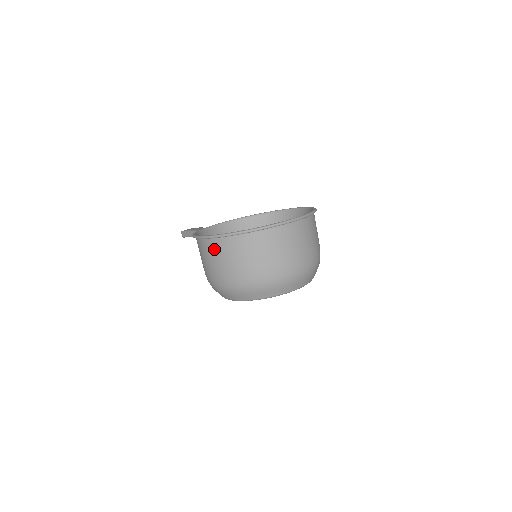
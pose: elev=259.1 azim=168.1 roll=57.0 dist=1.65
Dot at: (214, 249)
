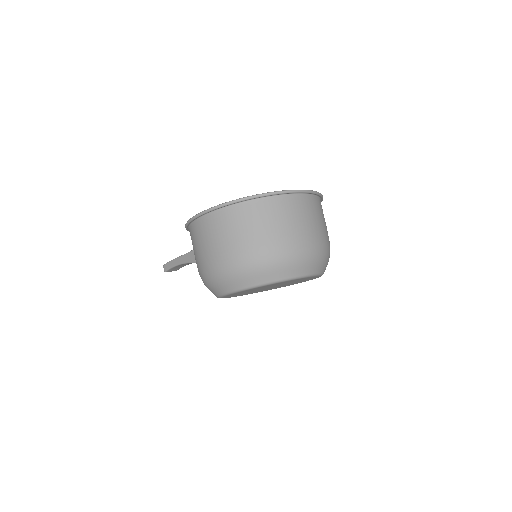
Dot at: (213, 225)
